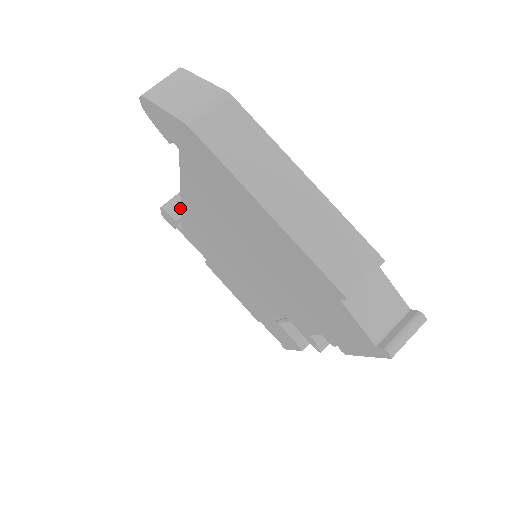
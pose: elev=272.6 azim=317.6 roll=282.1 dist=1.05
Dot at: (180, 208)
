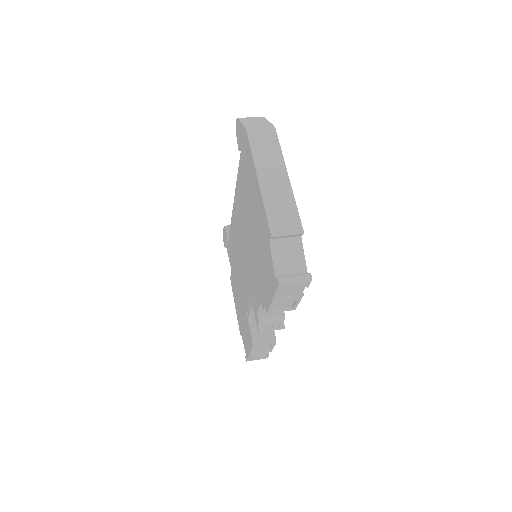
Dot at: occluded
